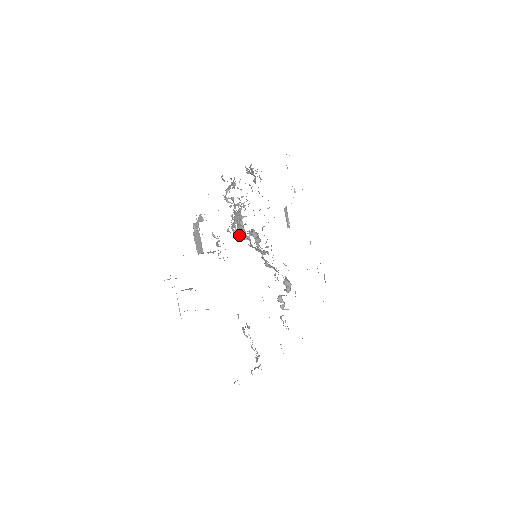
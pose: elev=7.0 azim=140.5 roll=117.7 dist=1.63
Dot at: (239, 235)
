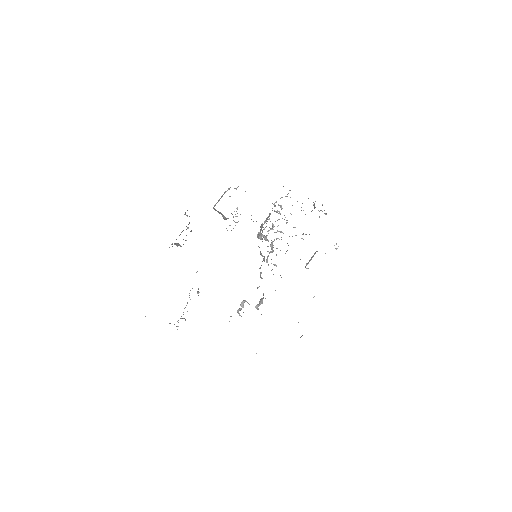
Dot at: (259, 232)
